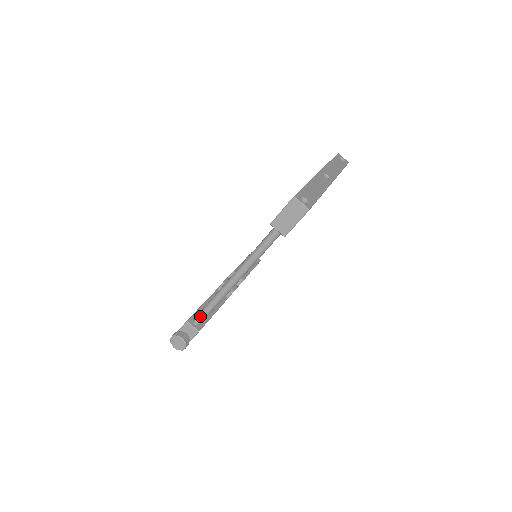
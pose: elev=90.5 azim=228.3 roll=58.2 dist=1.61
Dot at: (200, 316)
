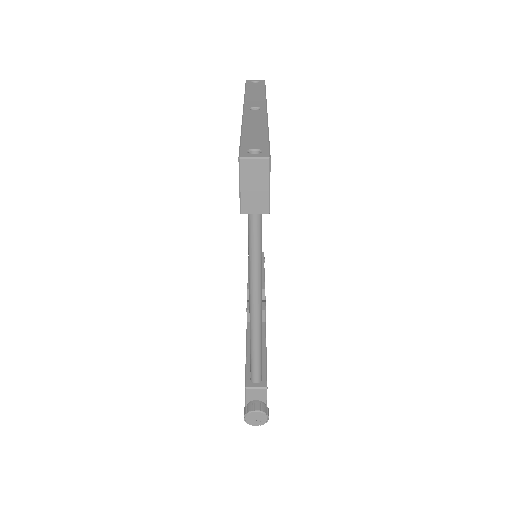
Dot at: (254, 371)
